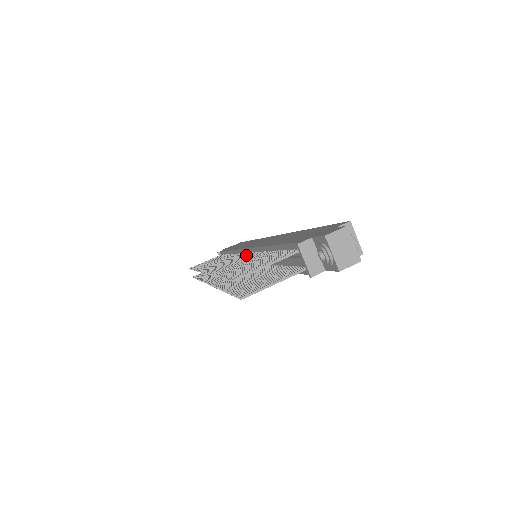
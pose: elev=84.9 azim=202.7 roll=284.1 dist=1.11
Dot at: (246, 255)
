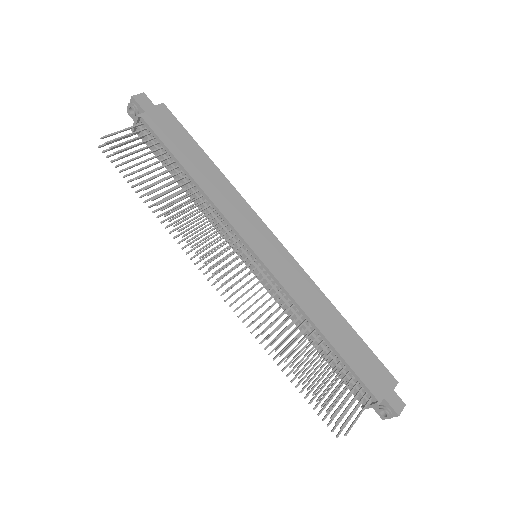
Dot at: (273, 289)
